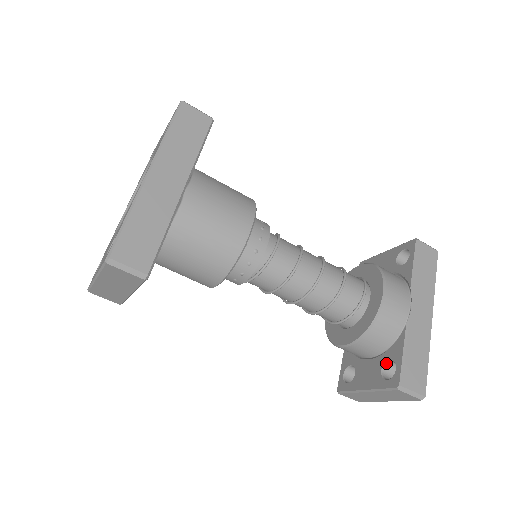
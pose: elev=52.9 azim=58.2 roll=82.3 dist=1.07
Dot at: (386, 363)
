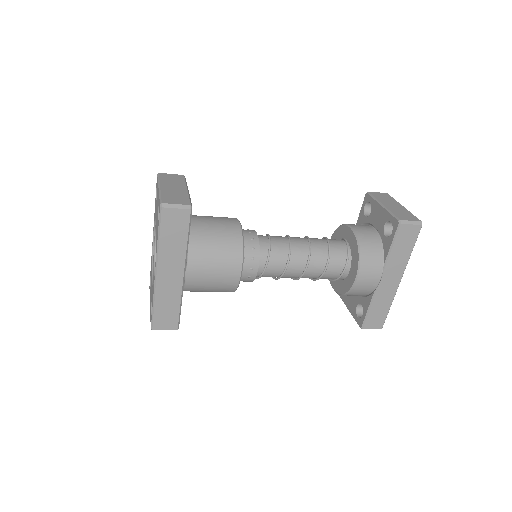
Dot at: (360, 304)
